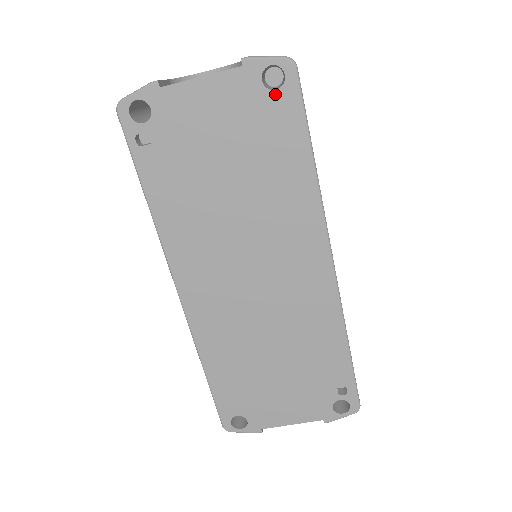
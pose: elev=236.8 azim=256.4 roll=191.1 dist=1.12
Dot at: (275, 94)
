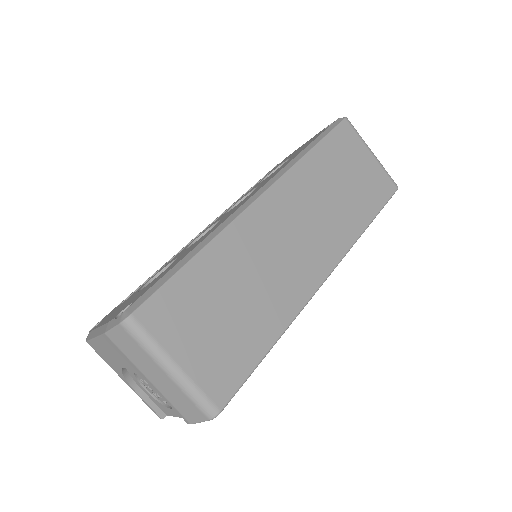
Dot at: occluded
